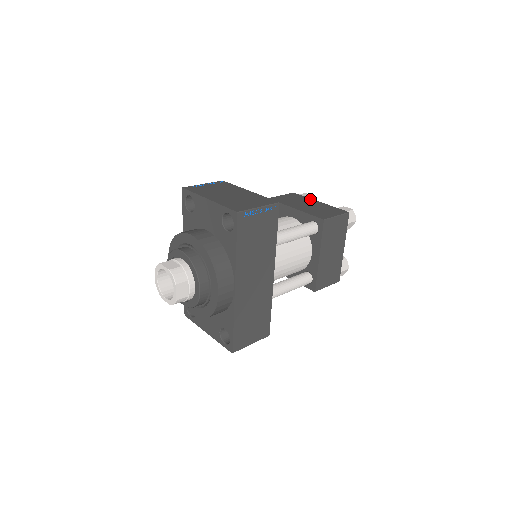
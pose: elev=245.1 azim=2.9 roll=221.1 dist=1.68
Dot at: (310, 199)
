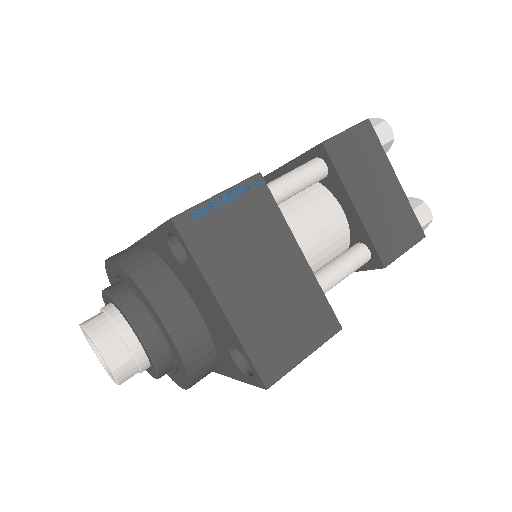
Dot at: (387, 163)
